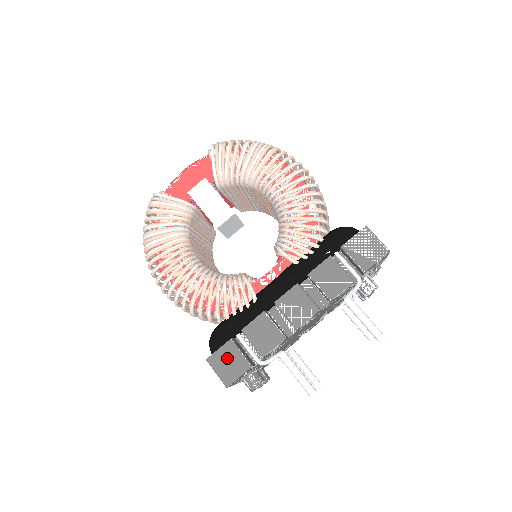
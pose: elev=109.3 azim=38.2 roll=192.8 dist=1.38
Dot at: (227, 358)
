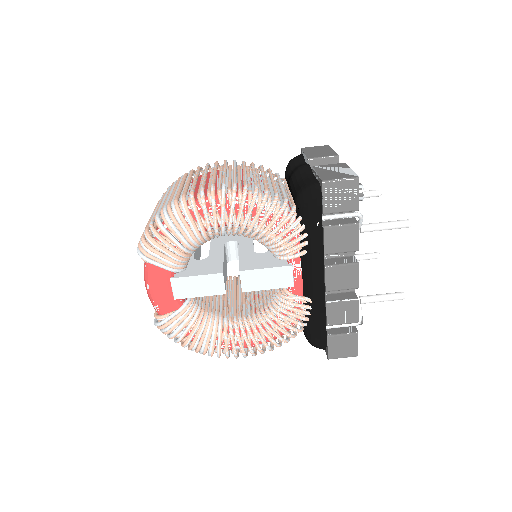
Dot at: (339, 346)
